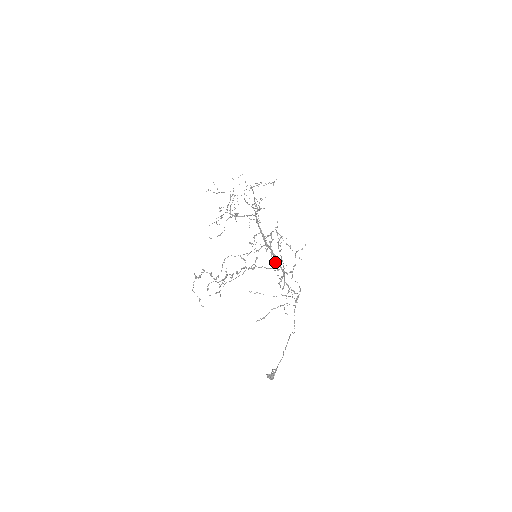
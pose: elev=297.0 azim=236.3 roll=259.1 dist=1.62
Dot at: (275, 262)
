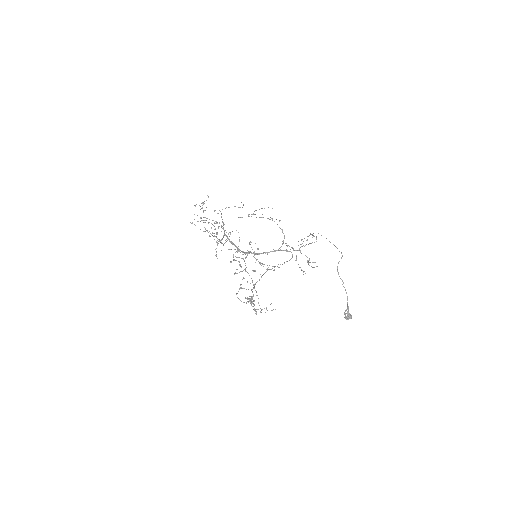
Dot at: (261, 263)
